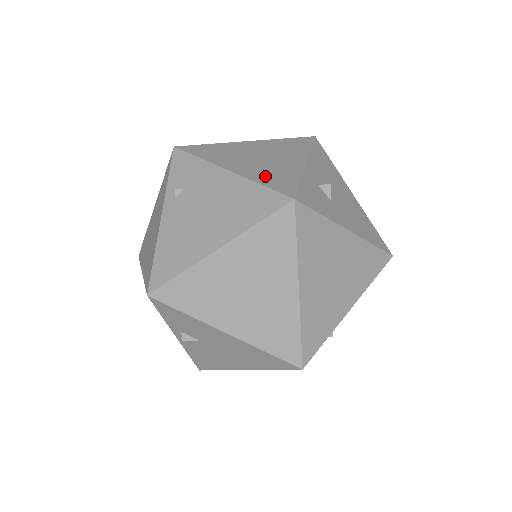
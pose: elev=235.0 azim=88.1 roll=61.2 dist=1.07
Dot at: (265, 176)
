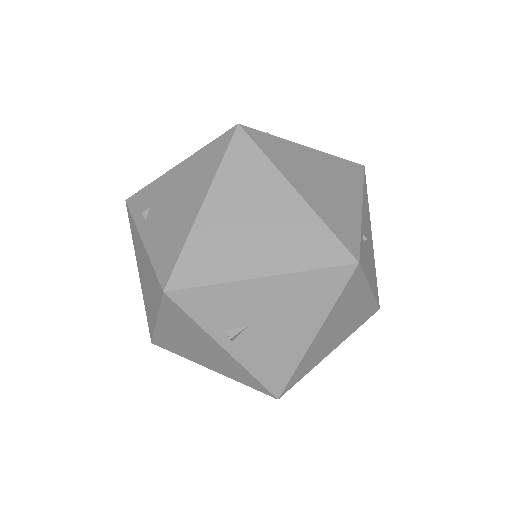
Dot at: occluded
